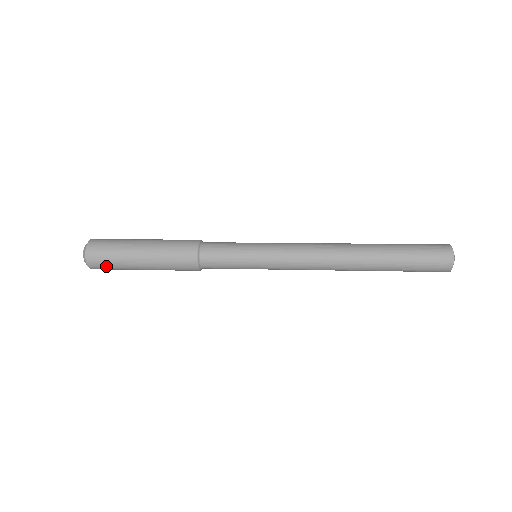
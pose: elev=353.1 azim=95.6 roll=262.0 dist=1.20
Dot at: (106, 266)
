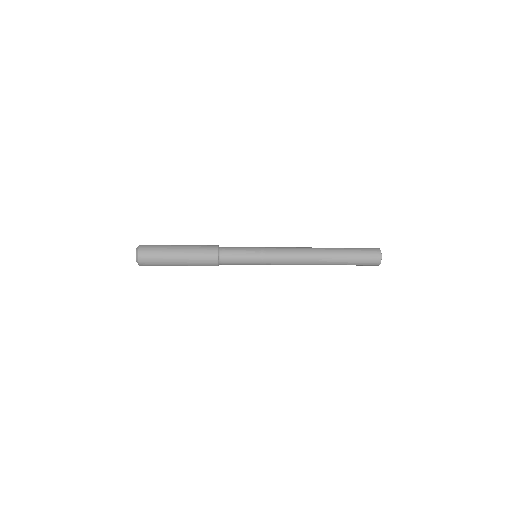
Dot at: (152, 260)
